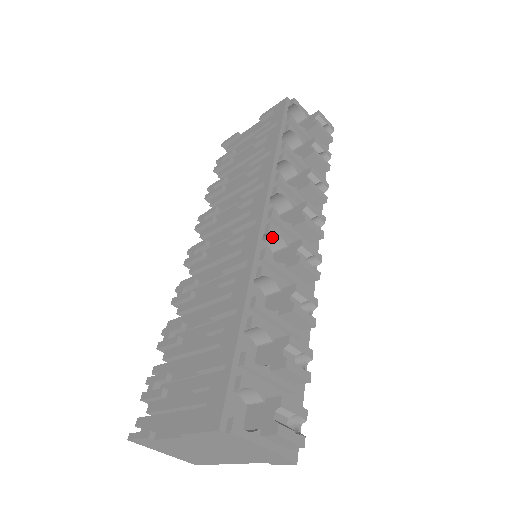
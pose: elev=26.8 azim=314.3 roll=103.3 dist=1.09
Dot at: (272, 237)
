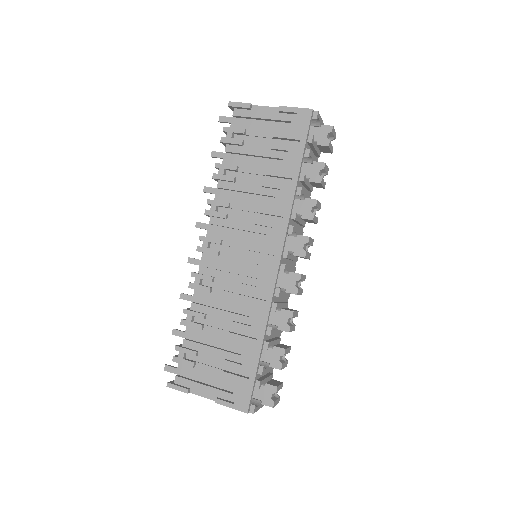
Dot at: occluded
